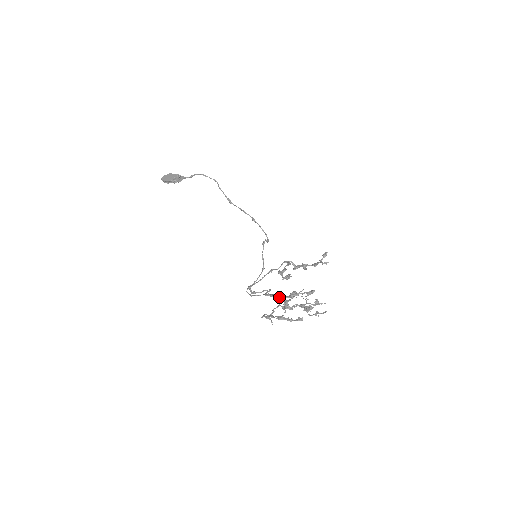
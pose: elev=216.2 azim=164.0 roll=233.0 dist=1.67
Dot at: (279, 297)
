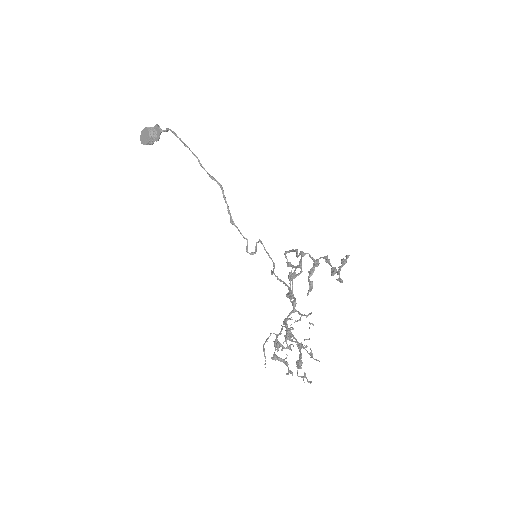
Dot at: (293, 306)
